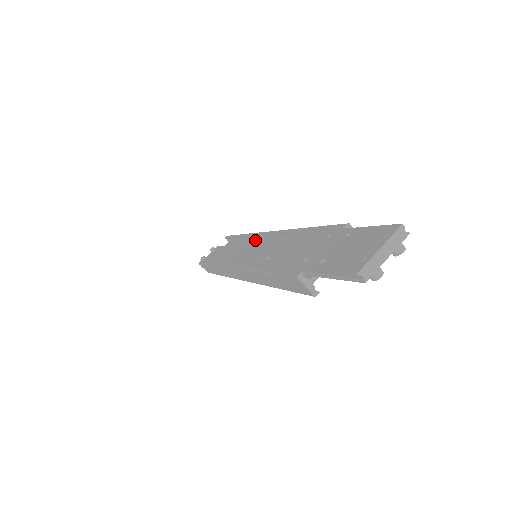
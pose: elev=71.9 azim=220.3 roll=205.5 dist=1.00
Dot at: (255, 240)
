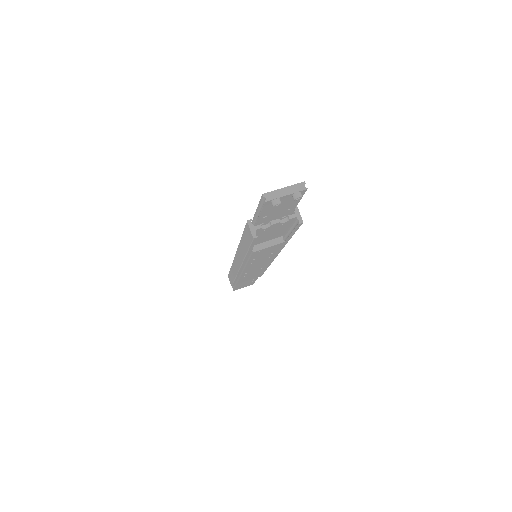
Dot at: occluded
